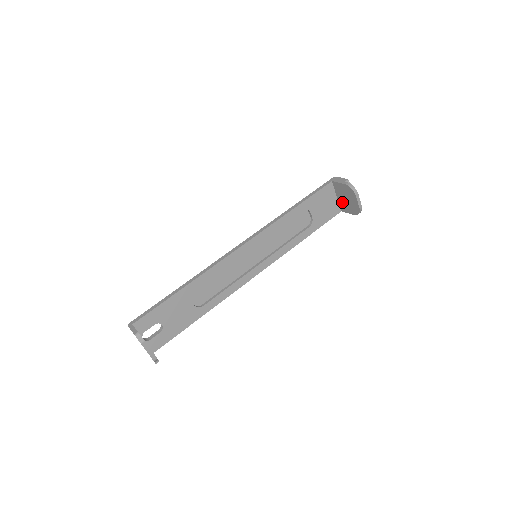
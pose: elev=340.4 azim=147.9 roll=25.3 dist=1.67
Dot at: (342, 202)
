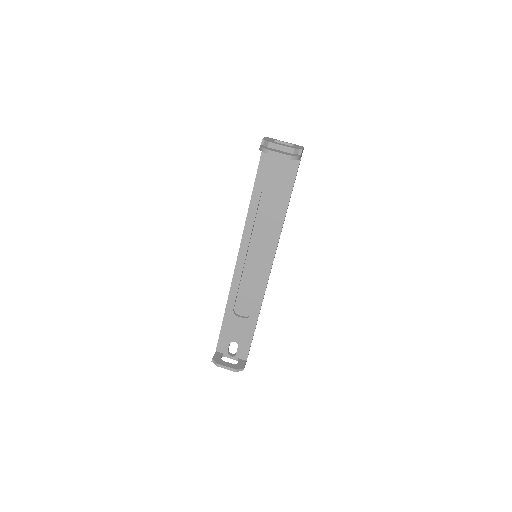
Dot at: occluded
